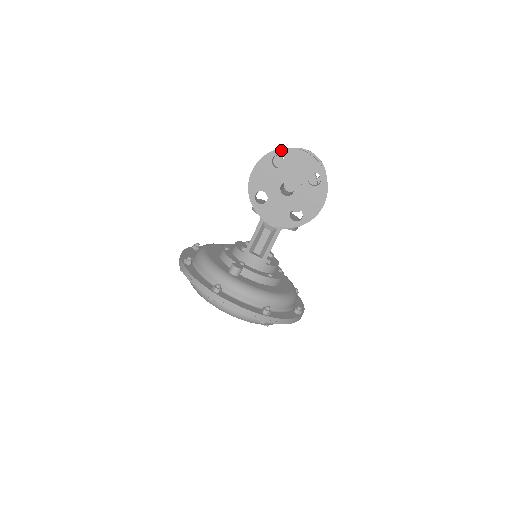
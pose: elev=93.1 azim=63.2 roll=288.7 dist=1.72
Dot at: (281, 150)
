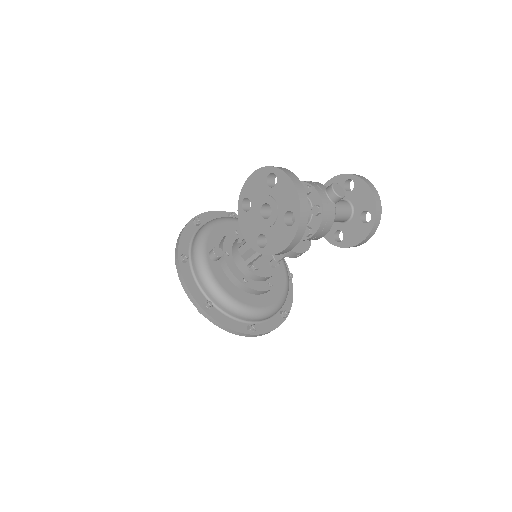
Dot at: (278, 170)
